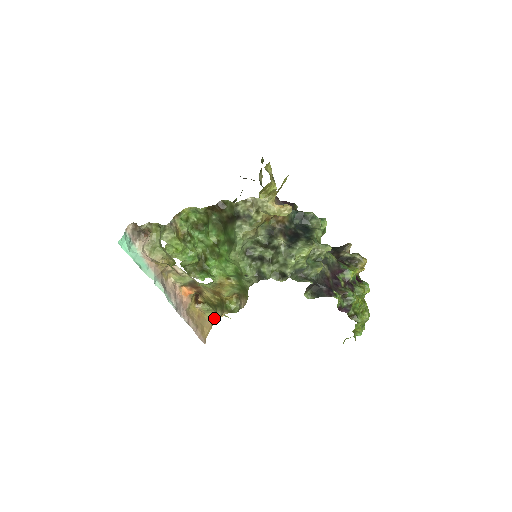
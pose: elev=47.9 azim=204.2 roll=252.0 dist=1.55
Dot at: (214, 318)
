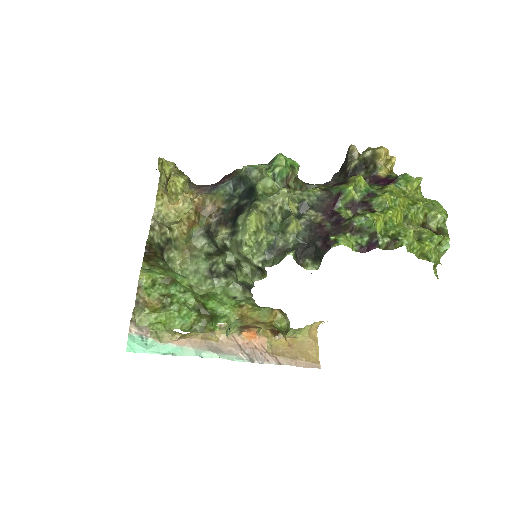
Dot at: (313, 332)
